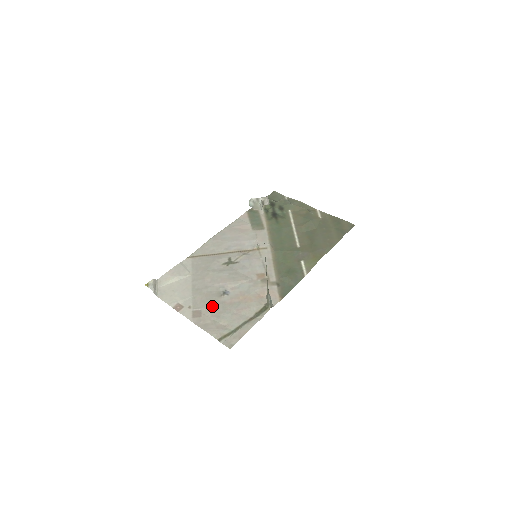
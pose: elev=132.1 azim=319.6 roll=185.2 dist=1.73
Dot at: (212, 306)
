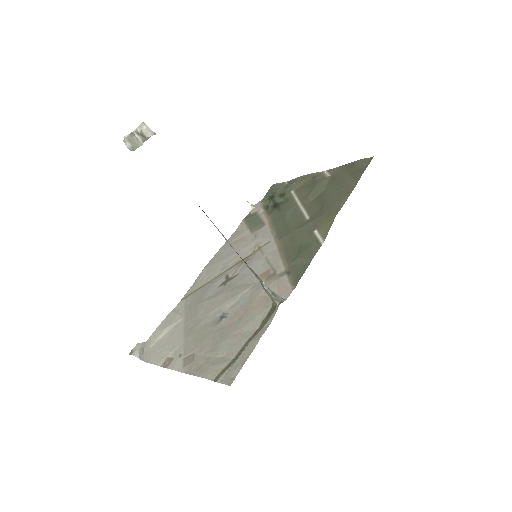
Dot at: (206, 340)
